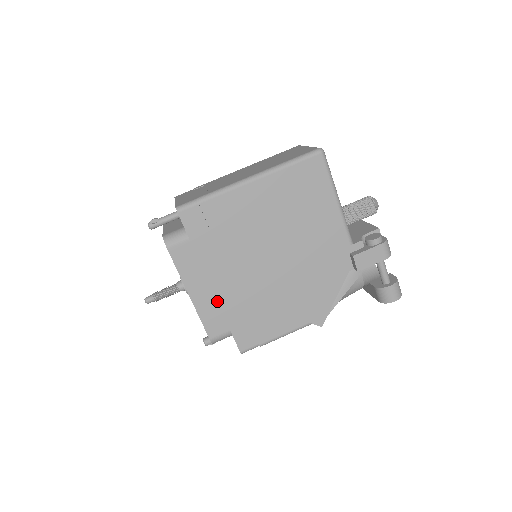
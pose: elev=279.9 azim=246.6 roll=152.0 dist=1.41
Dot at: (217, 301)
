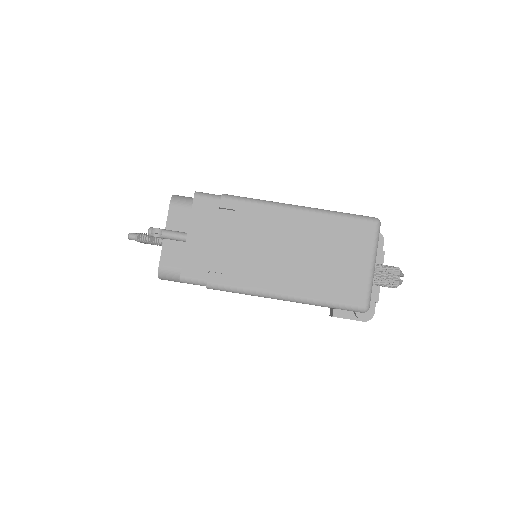
Dot at: occluded
